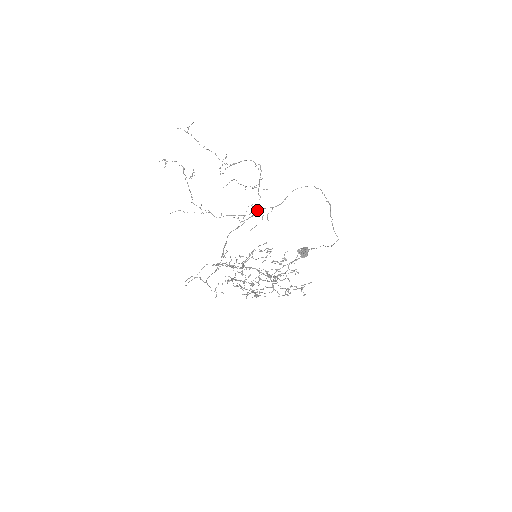
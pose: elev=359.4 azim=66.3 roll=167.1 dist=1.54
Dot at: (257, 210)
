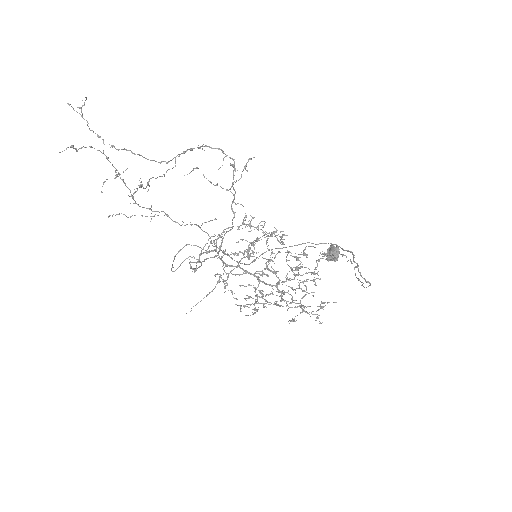
Dot at: (220, 250)
